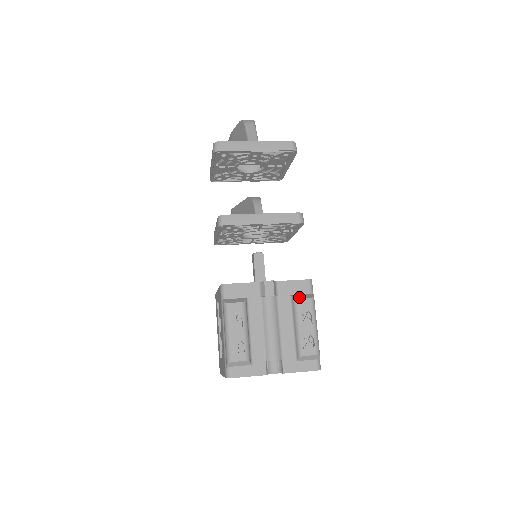
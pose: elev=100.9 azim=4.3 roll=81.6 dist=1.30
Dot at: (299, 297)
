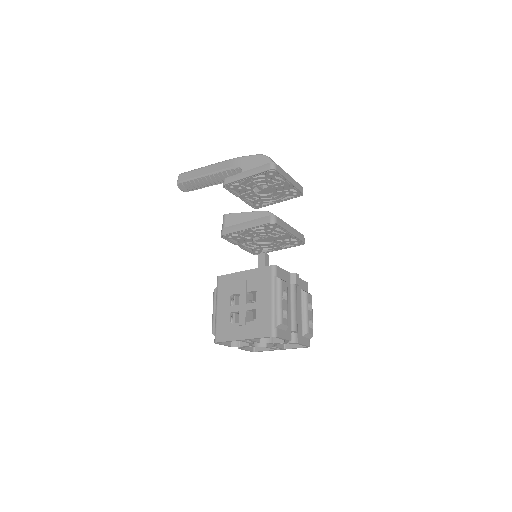
Dot at: (307, 292)
